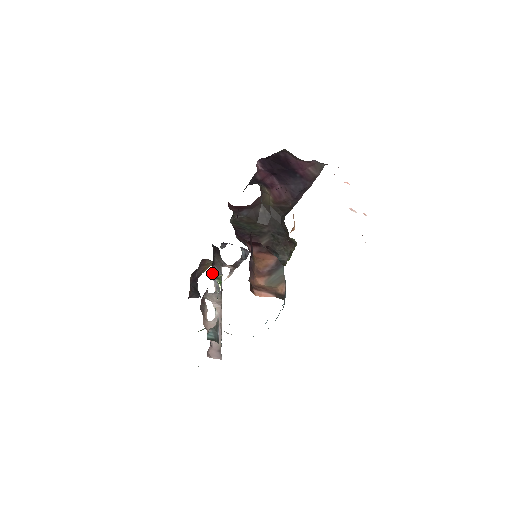
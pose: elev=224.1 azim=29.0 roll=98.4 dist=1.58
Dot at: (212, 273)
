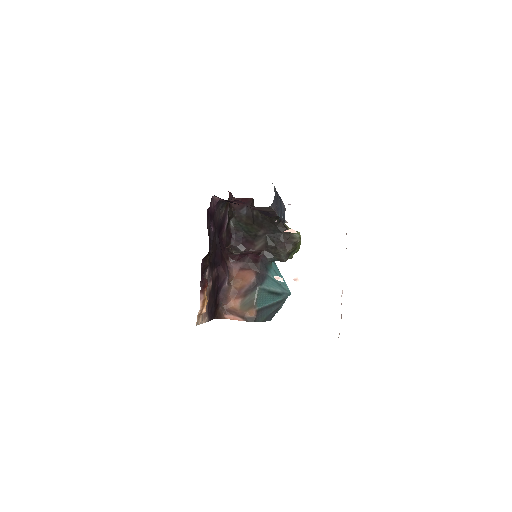
Dot at: occluded
